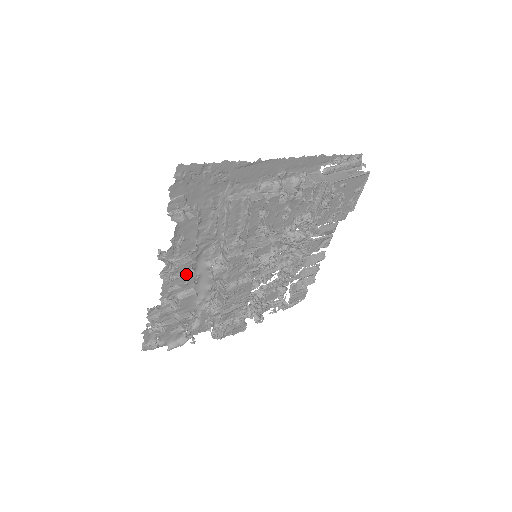
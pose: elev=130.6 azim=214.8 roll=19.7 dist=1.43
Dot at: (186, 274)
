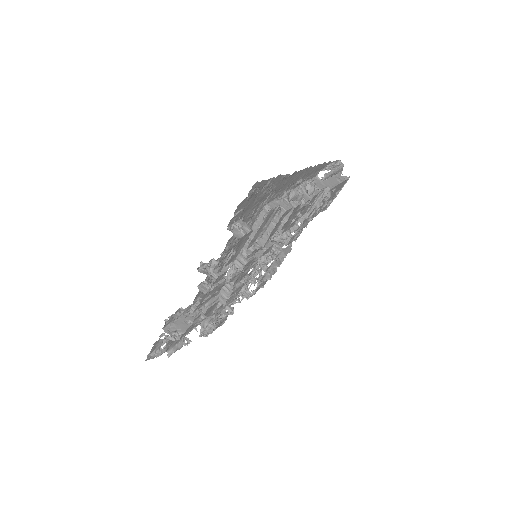
Dot at: (220, 284)
